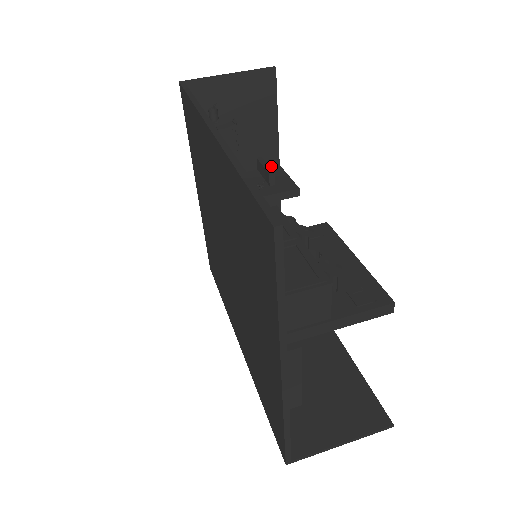
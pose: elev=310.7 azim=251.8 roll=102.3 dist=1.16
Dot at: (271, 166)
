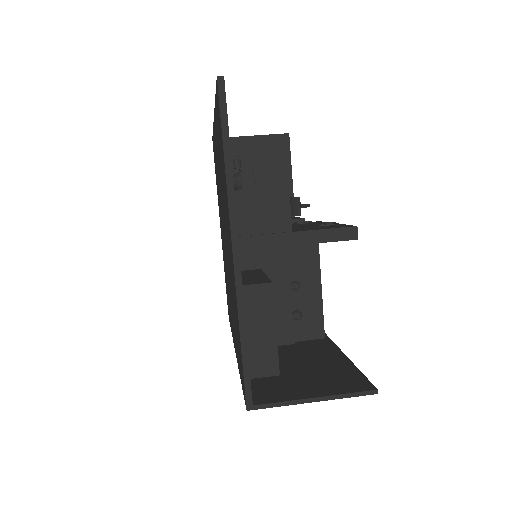
Dot at: occluded
